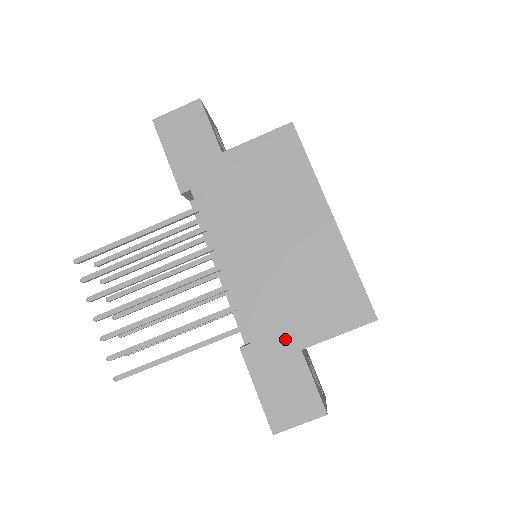
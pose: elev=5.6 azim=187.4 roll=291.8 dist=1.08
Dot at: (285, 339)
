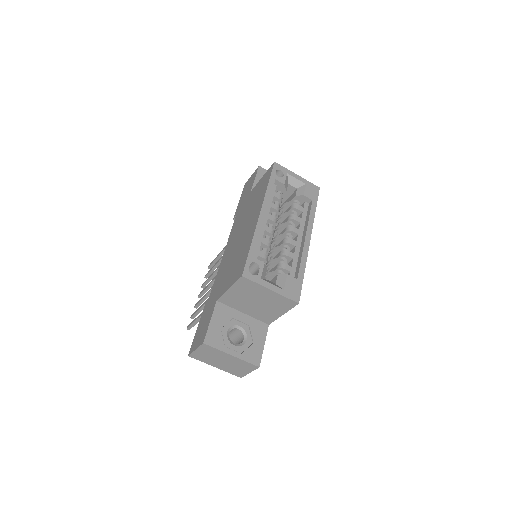
Dot at: (216, 294)
